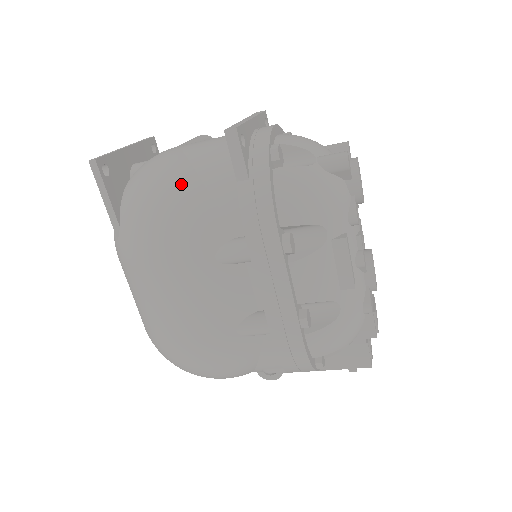
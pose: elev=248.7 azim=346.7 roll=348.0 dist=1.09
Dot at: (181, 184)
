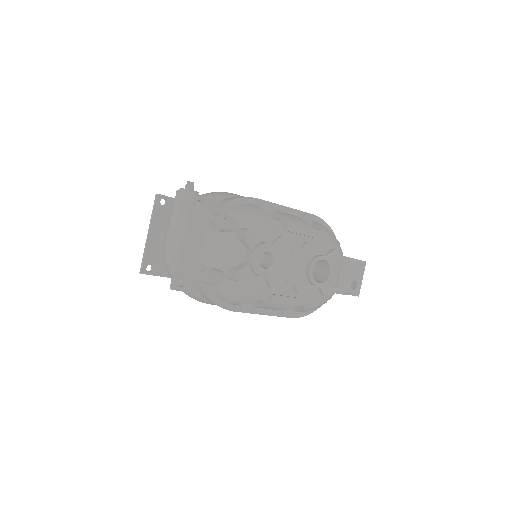
Dot at: (180, 282)
